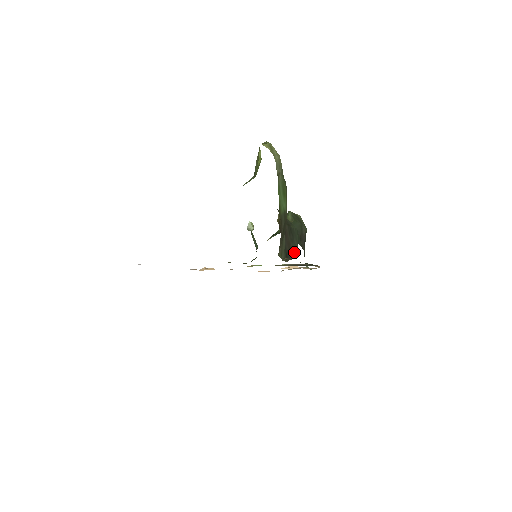
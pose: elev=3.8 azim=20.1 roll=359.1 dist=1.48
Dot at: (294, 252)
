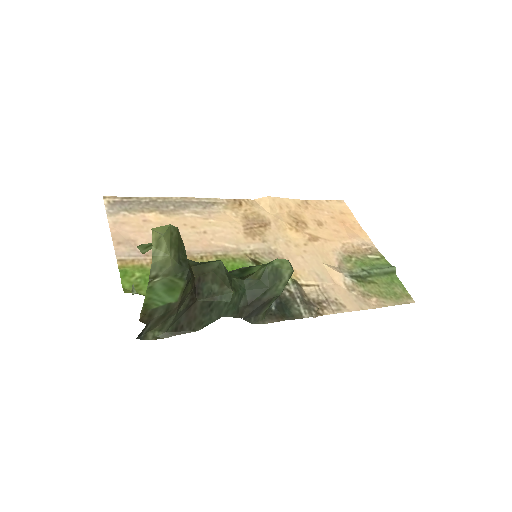
Dot at: (202, 325)
